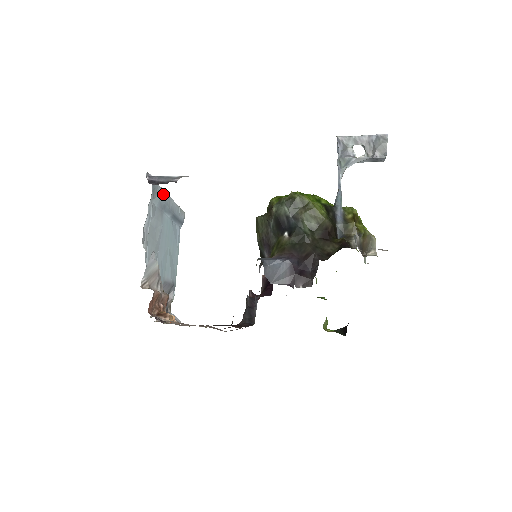
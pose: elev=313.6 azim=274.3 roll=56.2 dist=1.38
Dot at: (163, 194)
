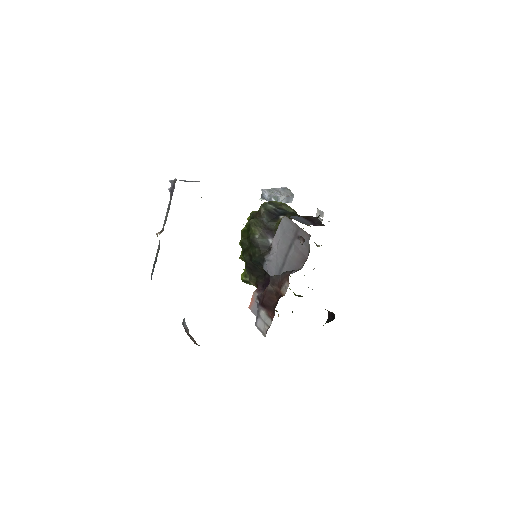
Dot at: occluded
